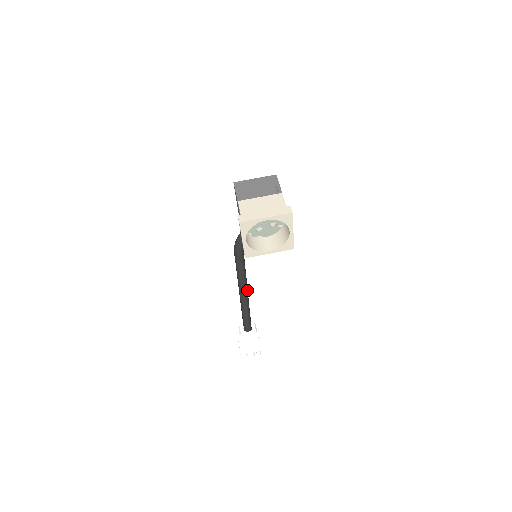
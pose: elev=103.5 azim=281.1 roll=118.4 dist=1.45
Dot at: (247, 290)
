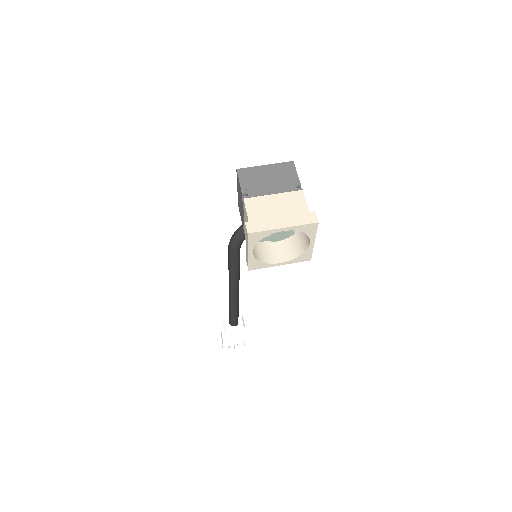
Dot at: occluded
